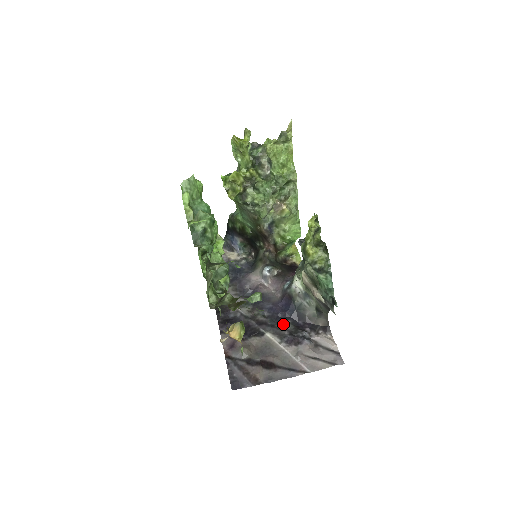
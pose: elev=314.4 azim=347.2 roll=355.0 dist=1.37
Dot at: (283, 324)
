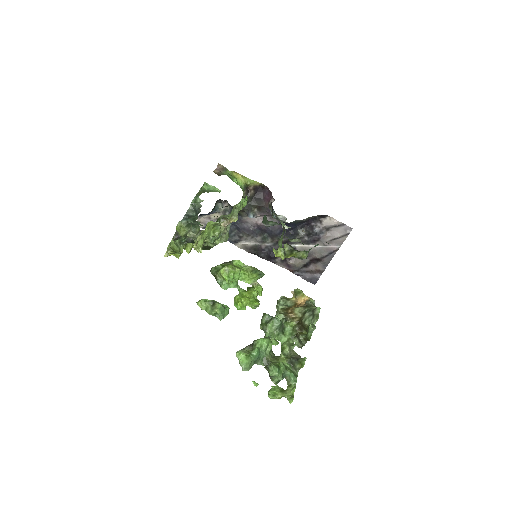
Dot at: (298, 235)
